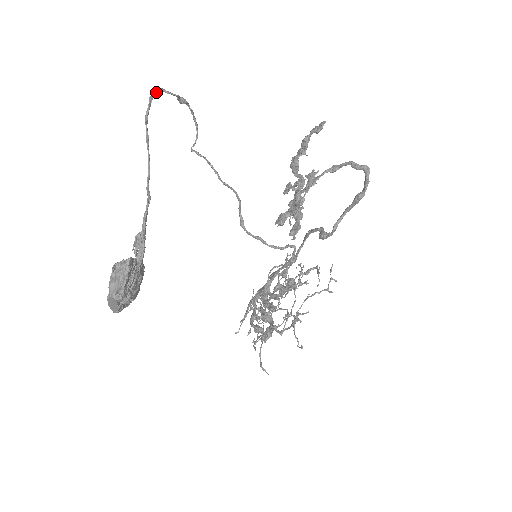
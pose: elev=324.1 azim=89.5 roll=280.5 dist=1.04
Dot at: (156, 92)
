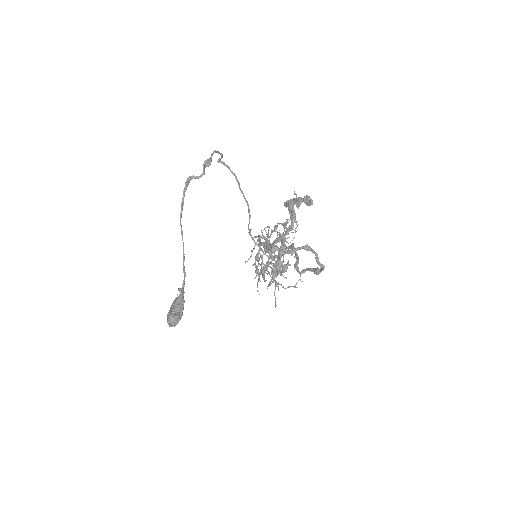
Dot at: (186, 188)
